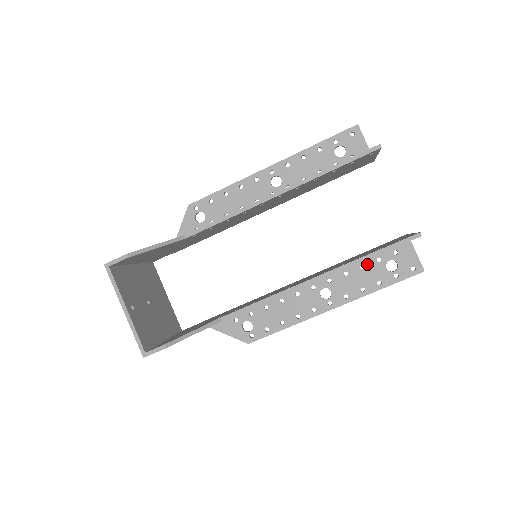
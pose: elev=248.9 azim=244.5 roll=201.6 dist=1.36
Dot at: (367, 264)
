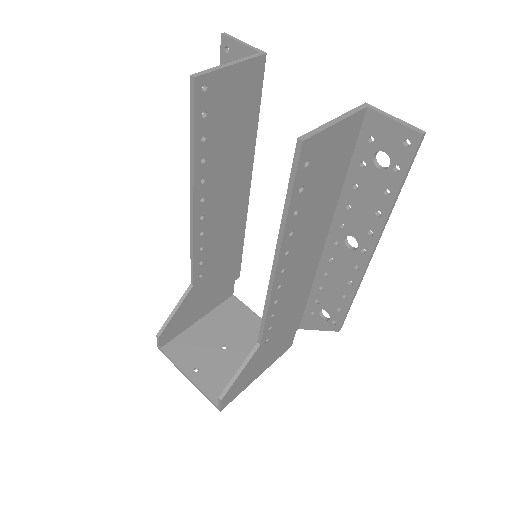
Dot at: (357, 180)
